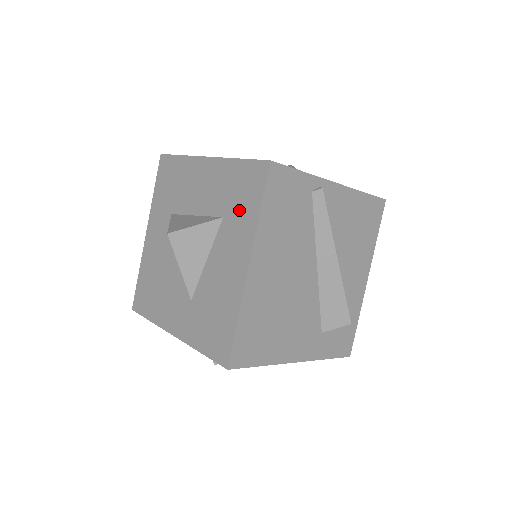
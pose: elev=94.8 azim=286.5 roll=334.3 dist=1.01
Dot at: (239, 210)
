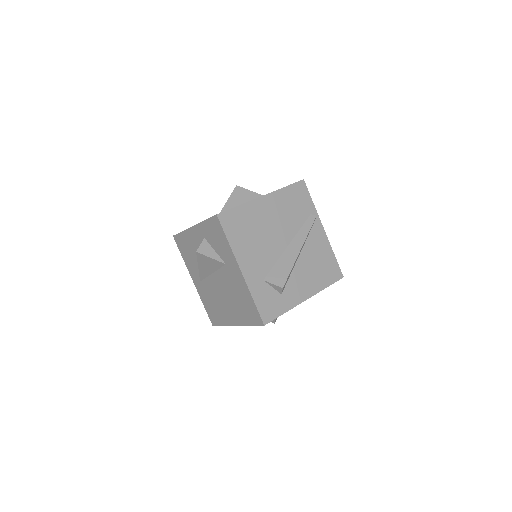
Dot at: occluded
